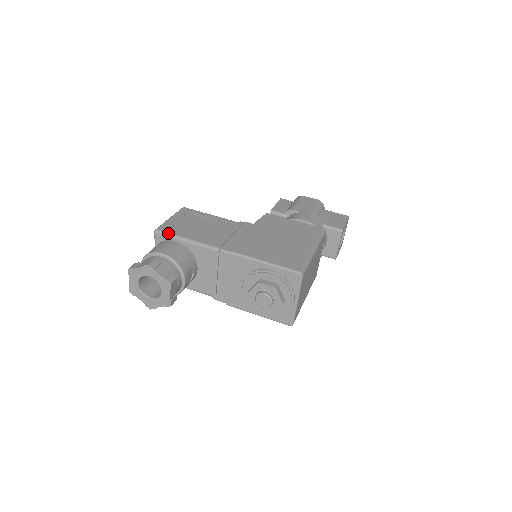
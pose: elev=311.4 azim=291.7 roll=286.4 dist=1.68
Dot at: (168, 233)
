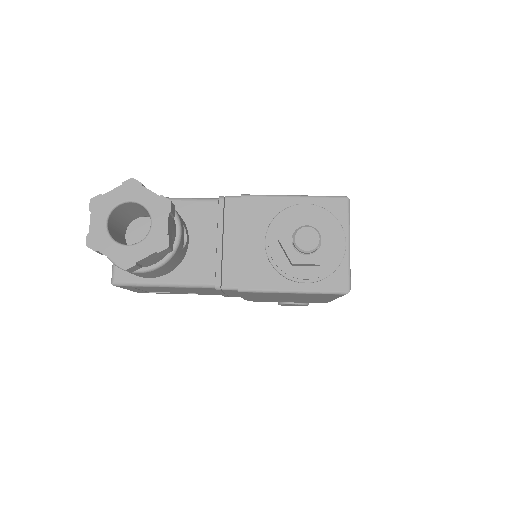
Dot at: occluded
